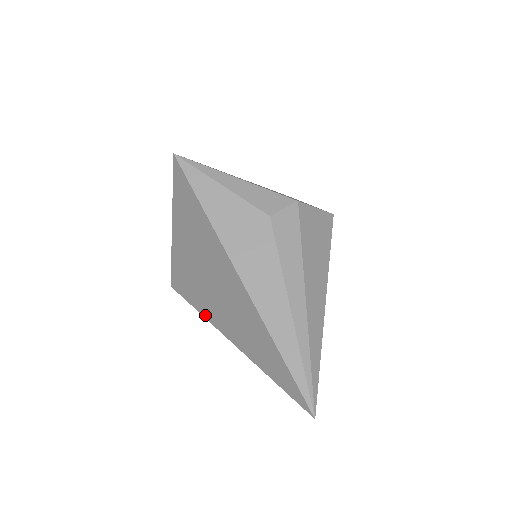
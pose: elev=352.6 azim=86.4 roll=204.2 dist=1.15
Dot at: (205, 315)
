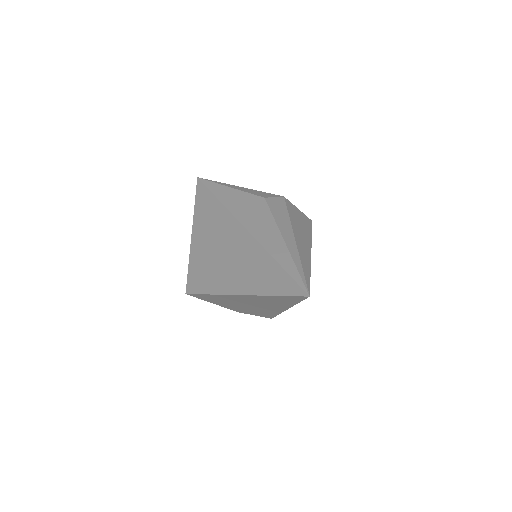
Dot at: (215, 291)
